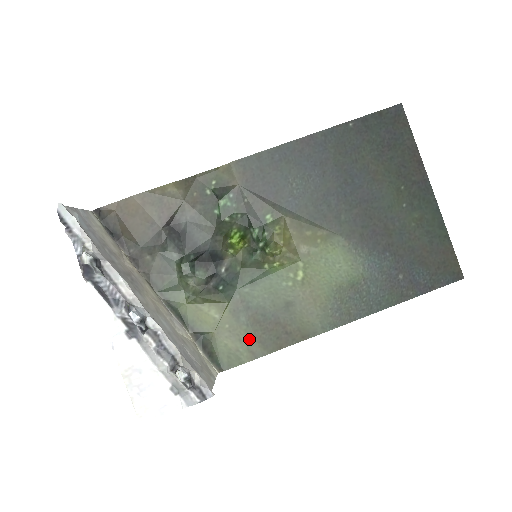
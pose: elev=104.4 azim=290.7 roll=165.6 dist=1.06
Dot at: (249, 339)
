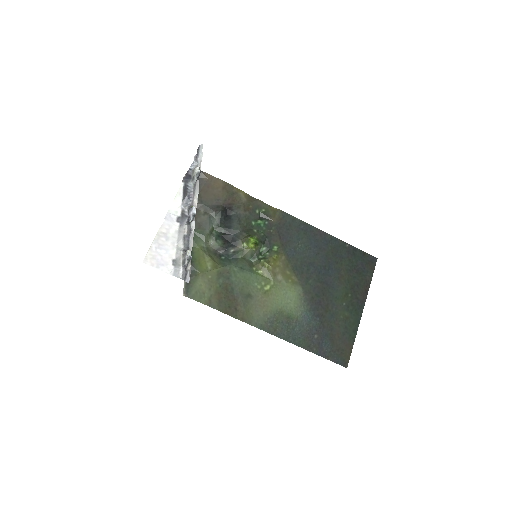
Dot at: (215, 293)
